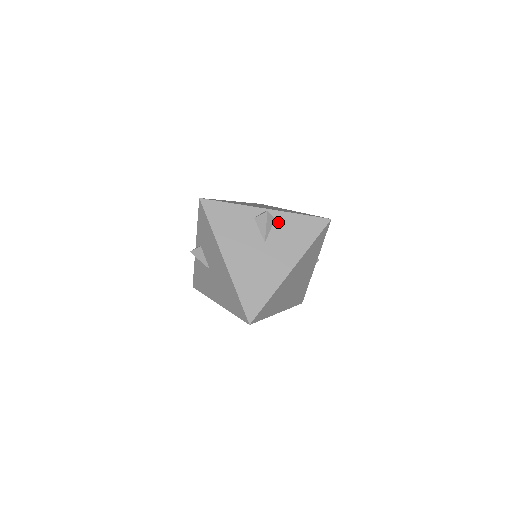
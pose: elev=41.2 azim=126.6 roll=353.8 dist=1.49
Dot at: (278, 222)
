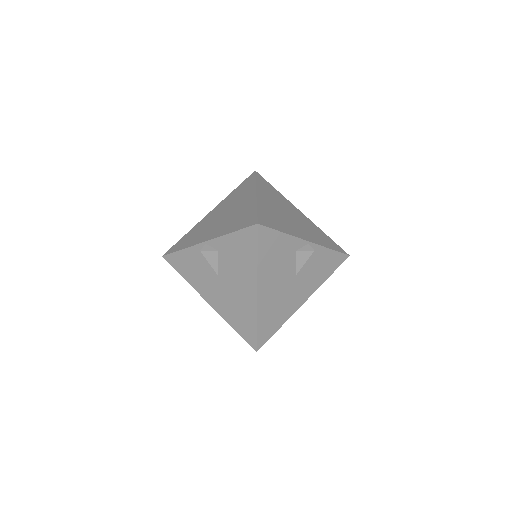
Dot at: (313, 256)
